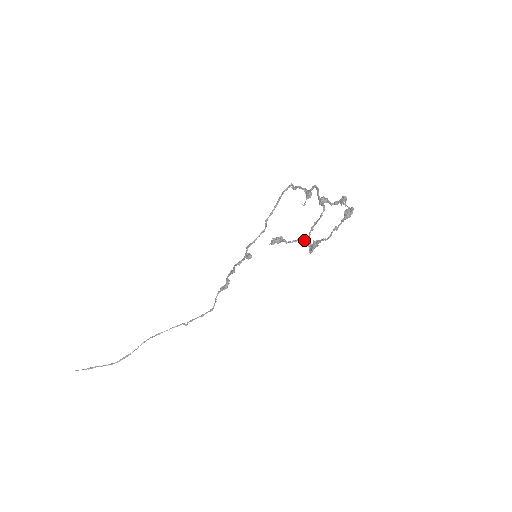
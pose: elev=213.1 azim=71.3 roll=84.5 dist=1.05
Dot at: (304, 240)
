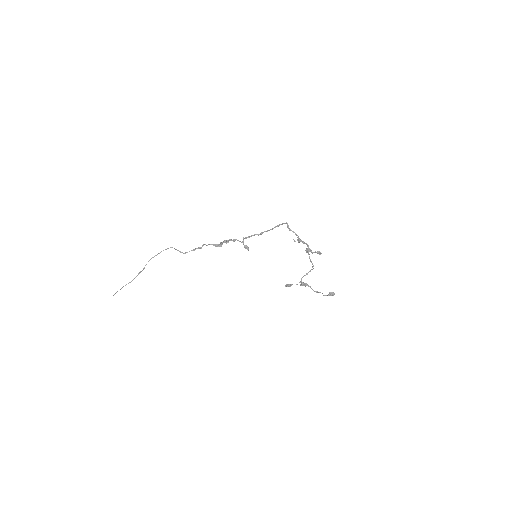
Dot at: occluded
